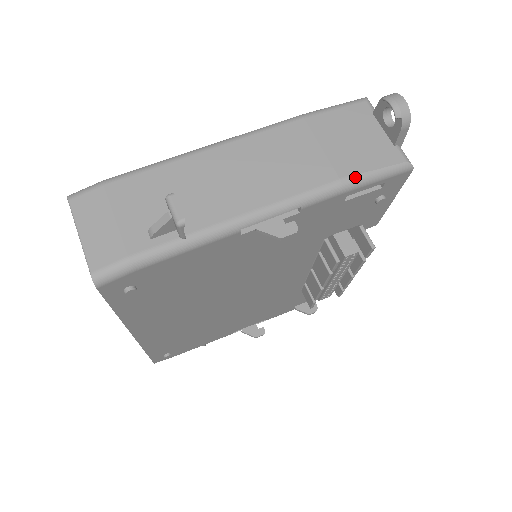
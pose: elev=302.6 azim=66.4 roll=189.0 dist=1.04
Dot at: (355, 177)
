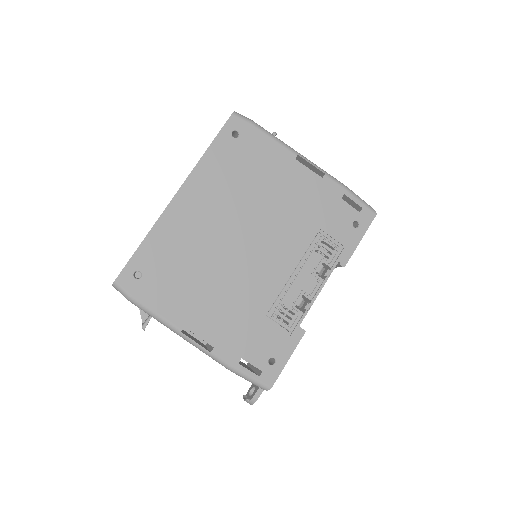
Dot at: occluded
